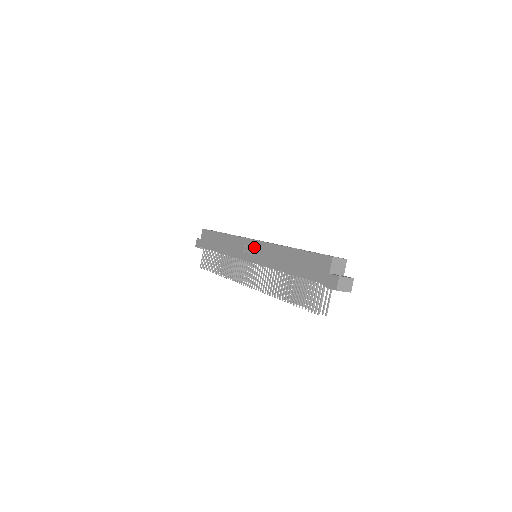
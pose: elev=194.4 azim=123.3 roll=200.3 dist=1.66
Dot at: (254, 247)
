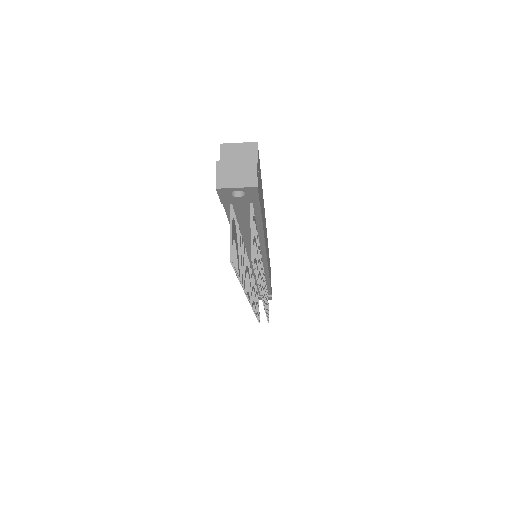
Dot at: occluded
